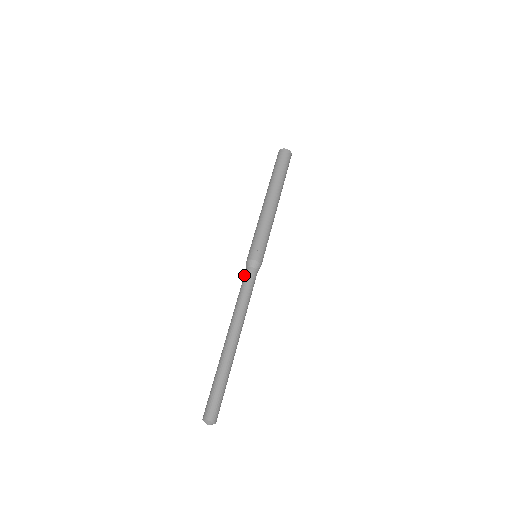
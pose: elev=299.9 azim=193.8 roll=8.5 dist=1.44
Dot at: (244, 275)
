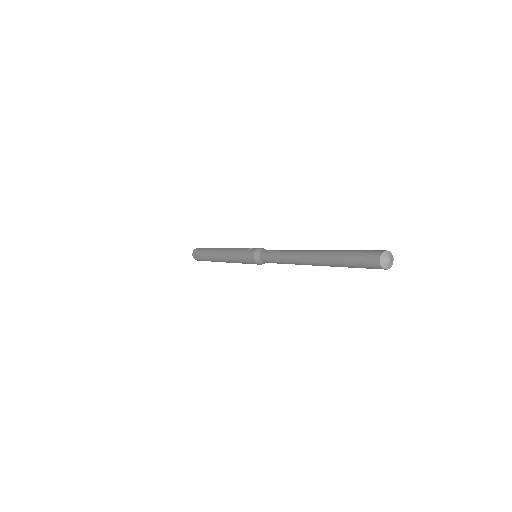
Dot at: (264, 255)
